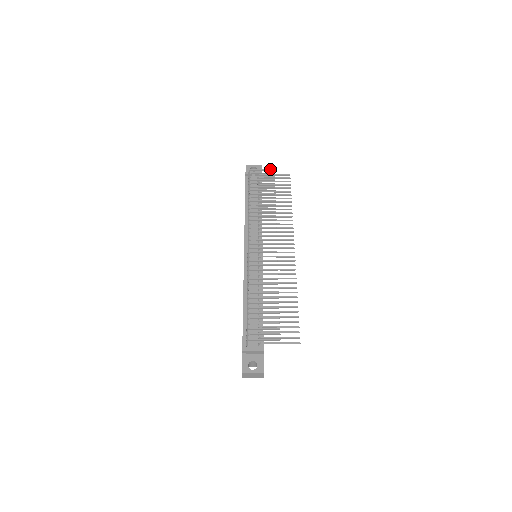
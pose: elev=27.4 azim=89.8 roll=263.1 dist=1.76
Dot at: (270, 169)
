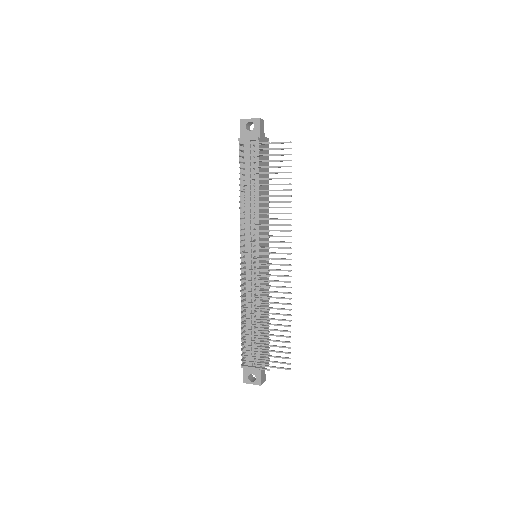
Dot at: (263, 142)
